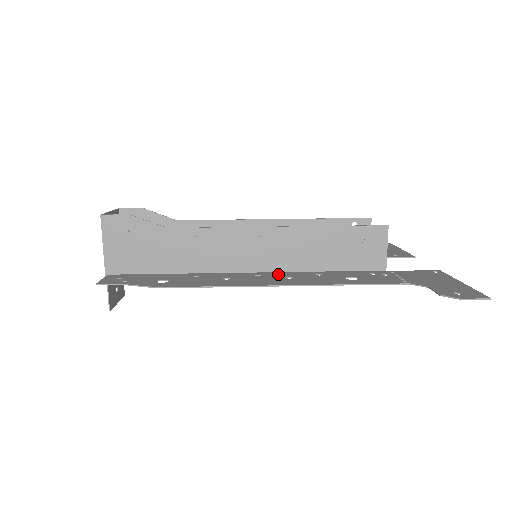
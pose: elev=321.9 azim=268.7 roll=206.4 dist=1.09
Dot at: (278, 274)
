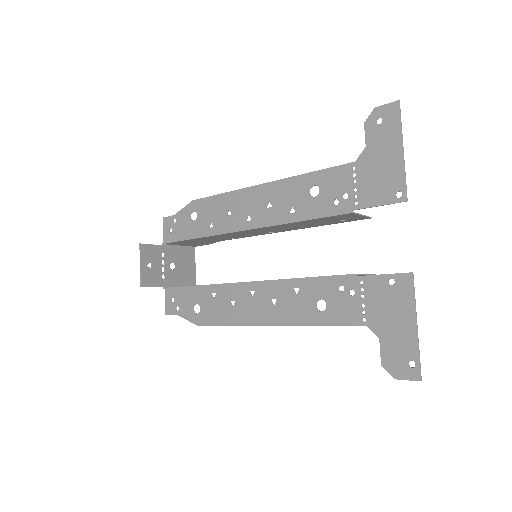
Dot at: (263, 219)
